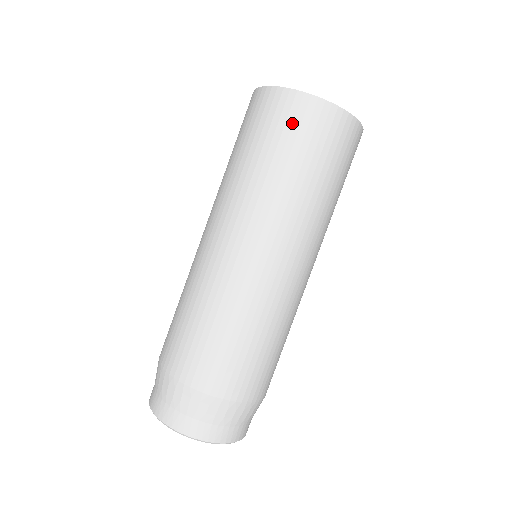
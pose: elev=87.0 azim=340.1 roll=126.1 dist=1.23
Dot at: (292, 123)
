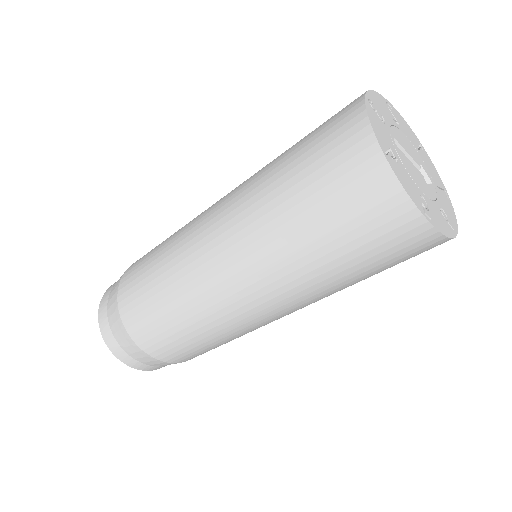
Dot at: (350, 193)
